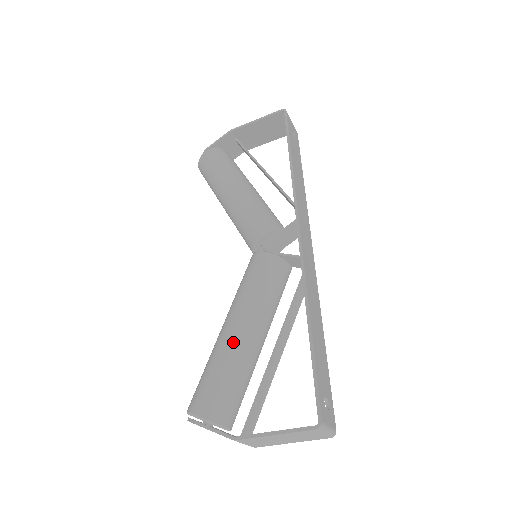
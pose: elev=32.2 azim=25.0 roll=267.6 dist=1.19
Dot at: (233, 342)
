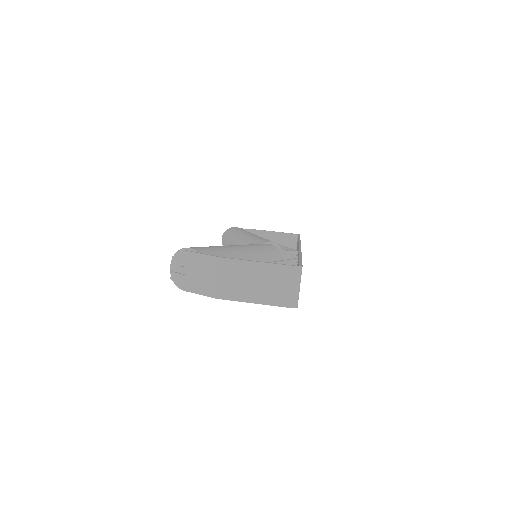
Dot at: (234, 247)
